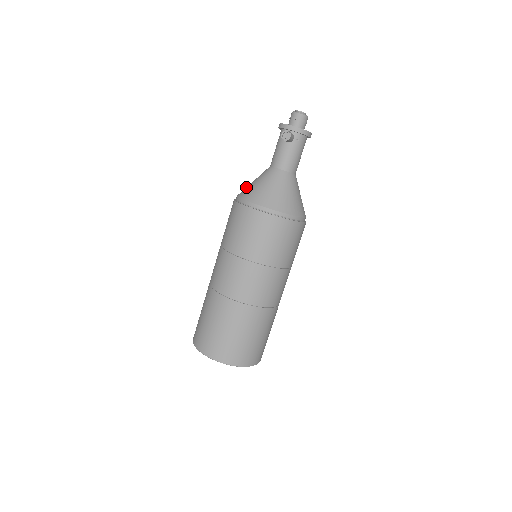
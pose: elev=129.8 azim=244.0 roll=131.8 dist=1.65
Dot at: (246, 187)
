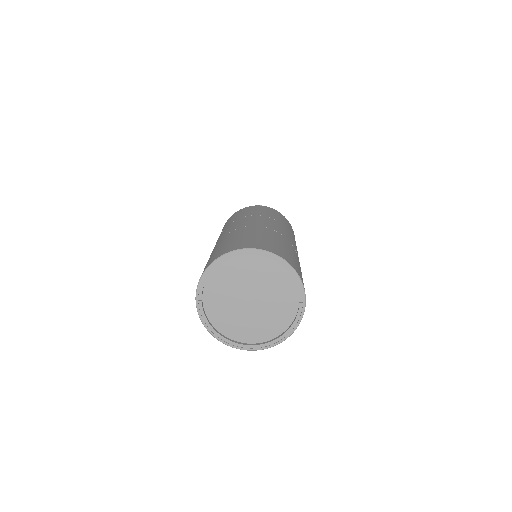
Dot at: occluded
